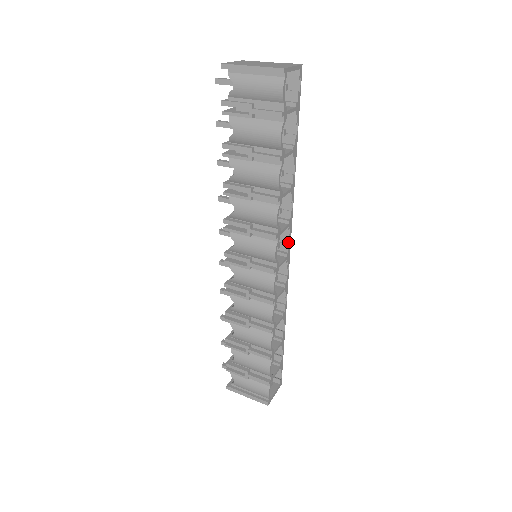
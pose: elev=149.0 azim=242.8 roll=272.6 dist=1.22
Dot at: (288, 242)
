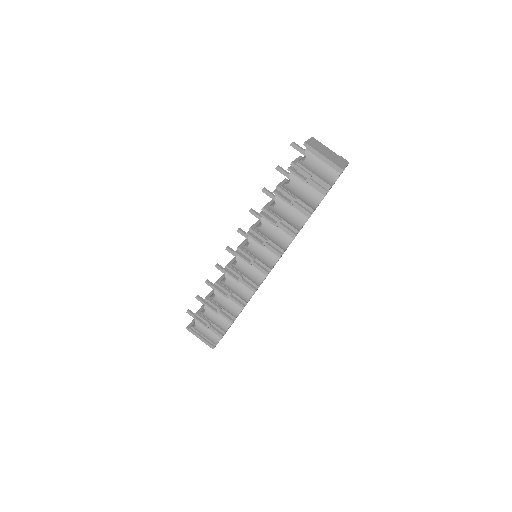
Dot at: occluded
